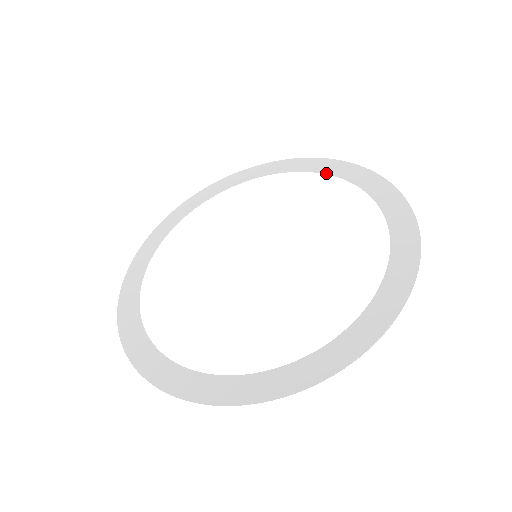
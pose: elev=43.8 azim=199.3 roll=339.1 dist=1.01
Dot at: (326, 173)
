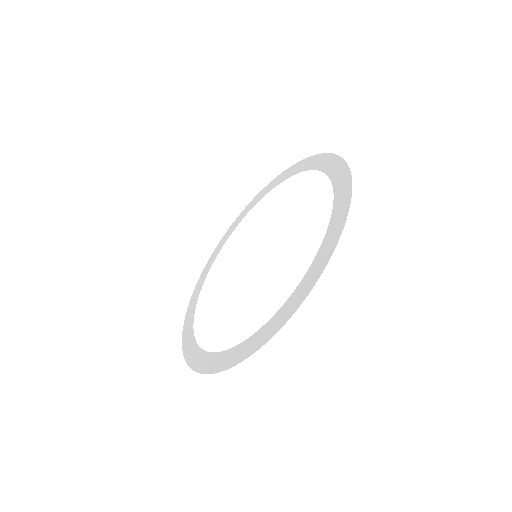
Dot at: (319, 169)
